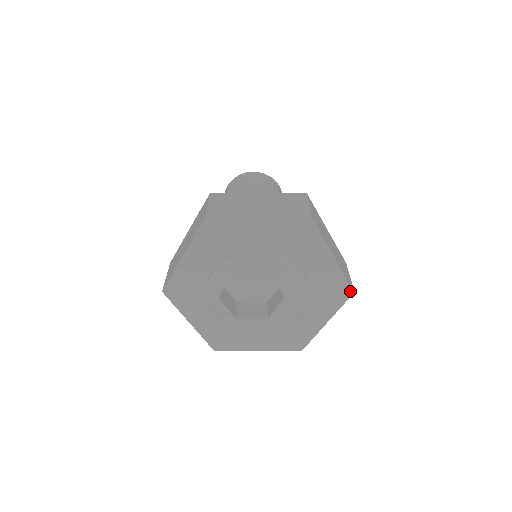
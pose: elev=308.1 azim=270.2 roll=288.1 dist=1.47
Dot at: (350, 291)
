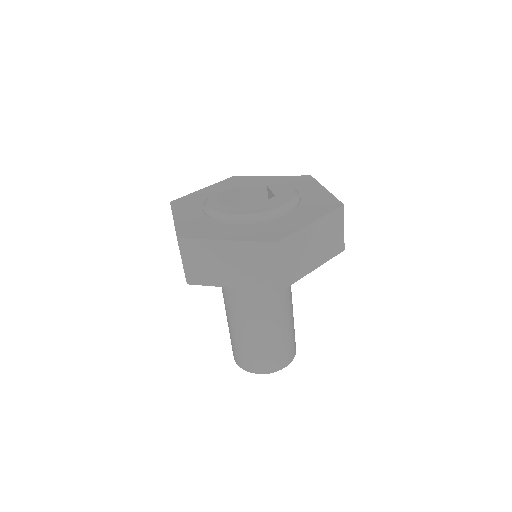
Dot at: (339, 204)
